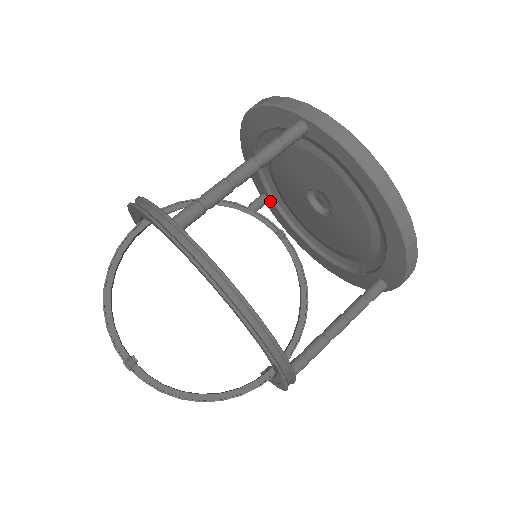
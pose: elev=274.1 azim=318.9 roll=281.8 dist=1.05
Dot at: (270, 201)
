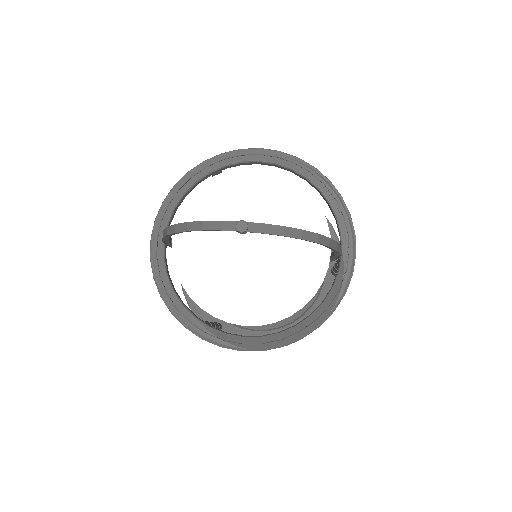
Dot at: (223, 324)
